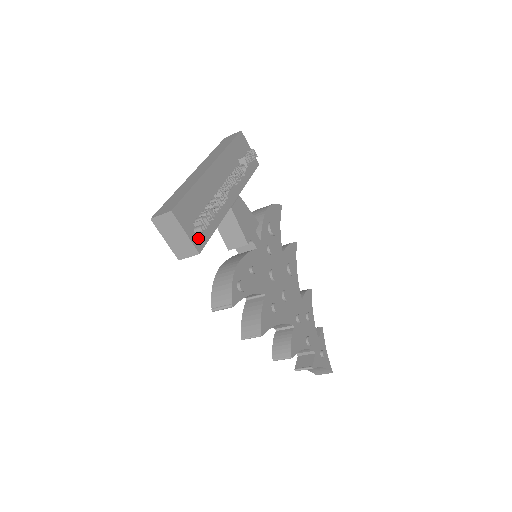
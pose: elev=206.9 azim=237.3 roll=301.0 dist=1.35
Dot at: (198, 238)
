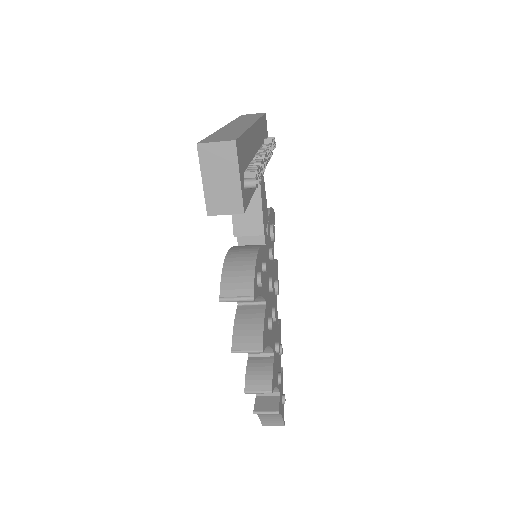
Dot at: (244, 194)
